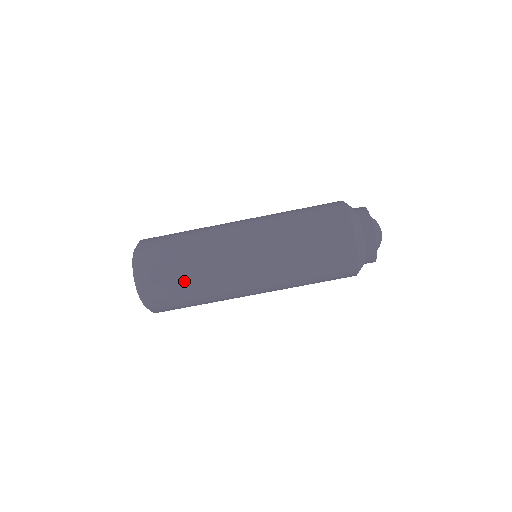
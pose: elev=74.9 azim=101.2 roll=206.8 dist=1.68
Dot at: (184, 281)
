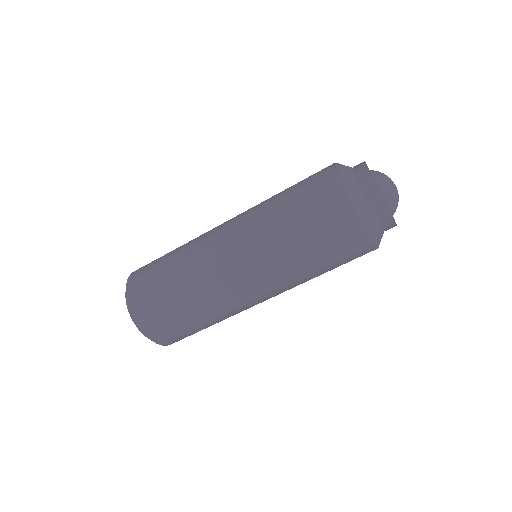
Dot at: occluded
